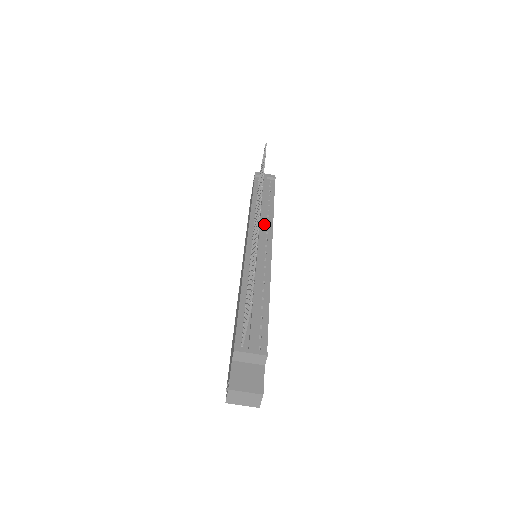
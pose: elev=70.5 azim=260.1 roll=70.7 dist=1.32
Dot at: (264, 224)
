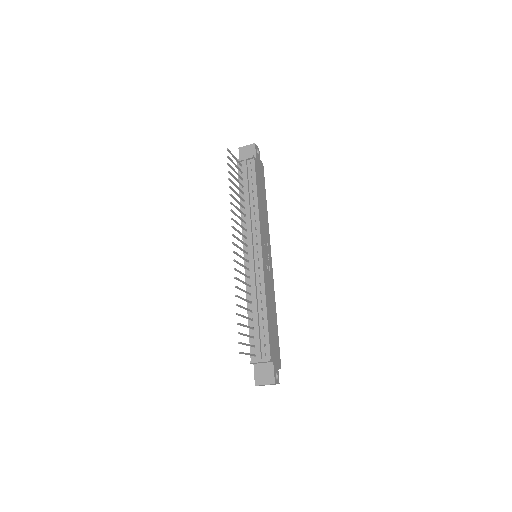
Dot at: (253, 226)
